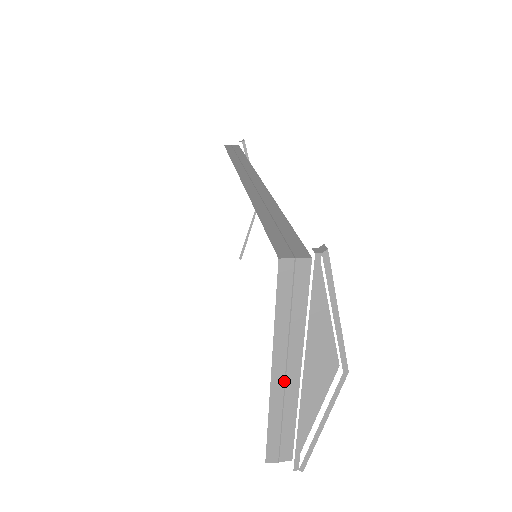
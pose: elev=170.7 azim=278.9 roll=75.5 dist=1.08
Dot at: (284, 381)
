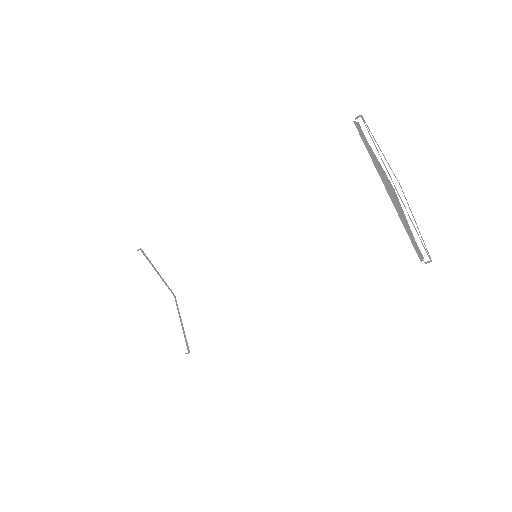
Dot at: (392, 197)
